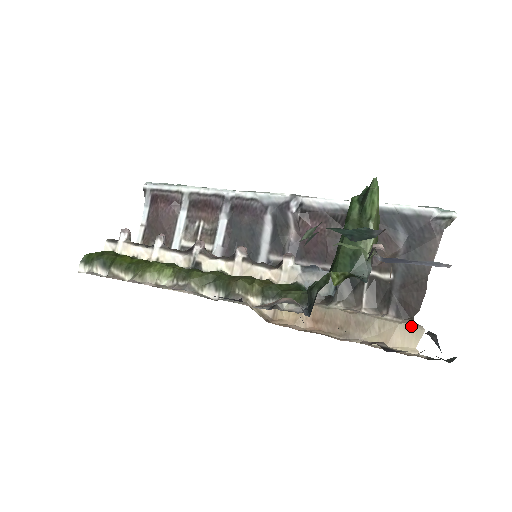
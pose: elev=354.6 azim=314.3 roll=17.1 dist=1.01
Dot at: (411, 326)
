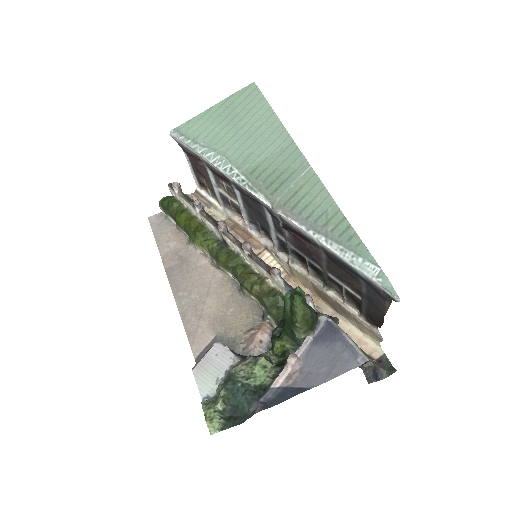
Dot at: (374, 333)
